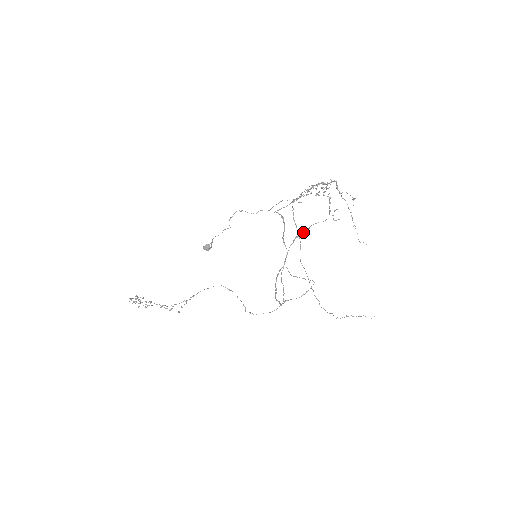
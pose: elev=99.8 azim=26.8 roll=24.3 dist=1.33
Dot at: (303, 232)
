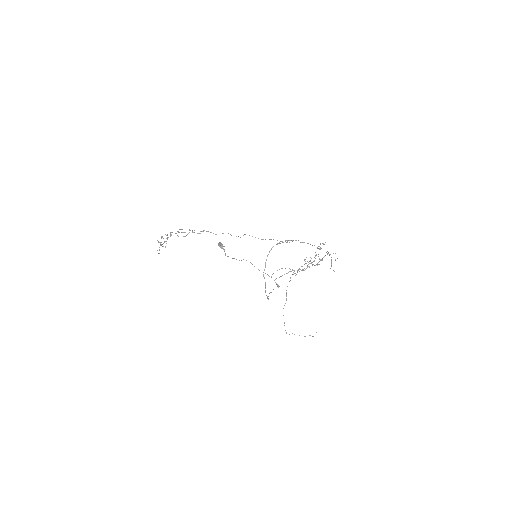
Dot at: (296, 240)
